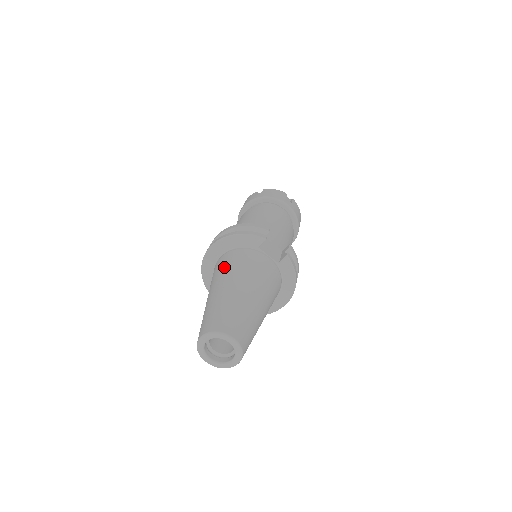
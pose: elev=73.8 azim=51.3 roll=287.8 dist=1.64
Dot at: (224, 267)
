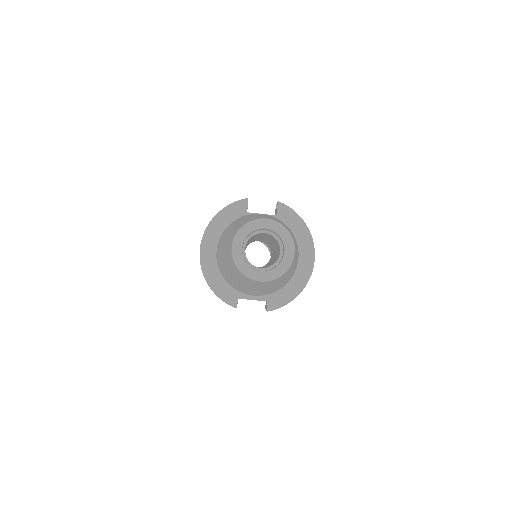
Dot at: (223, 236)
